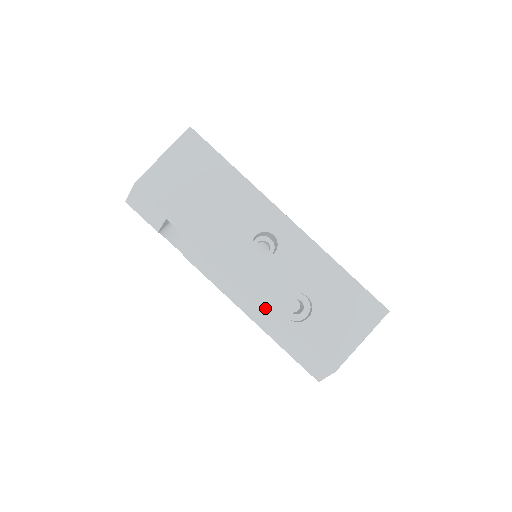
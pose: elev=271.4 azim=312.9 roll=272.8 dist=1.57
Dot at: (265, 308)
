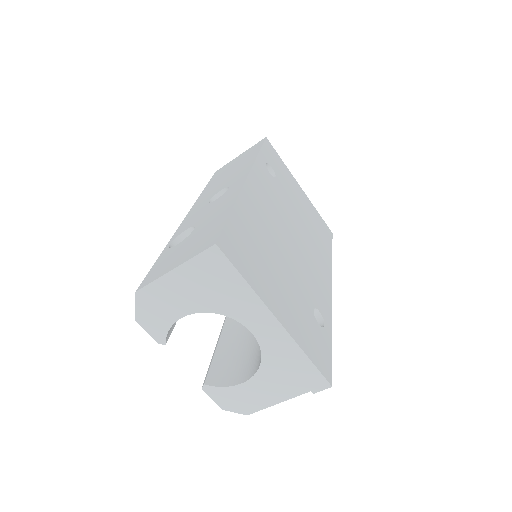
Dot at: occluded
